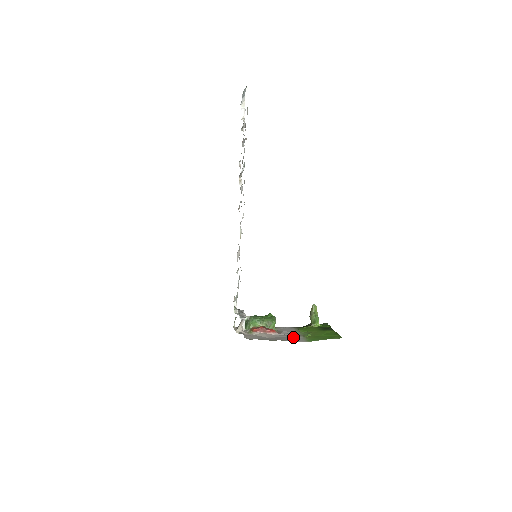
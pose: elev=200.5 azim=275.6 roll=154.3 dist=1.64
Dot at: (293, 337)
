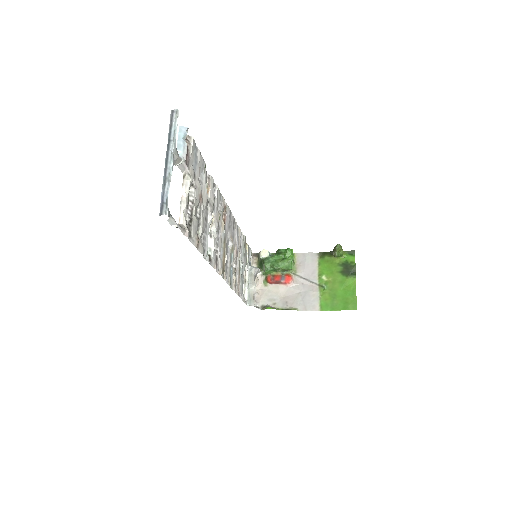
Dot at: (307, 296)
